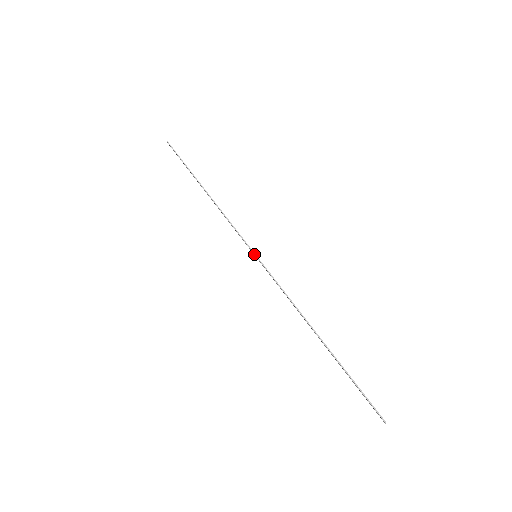
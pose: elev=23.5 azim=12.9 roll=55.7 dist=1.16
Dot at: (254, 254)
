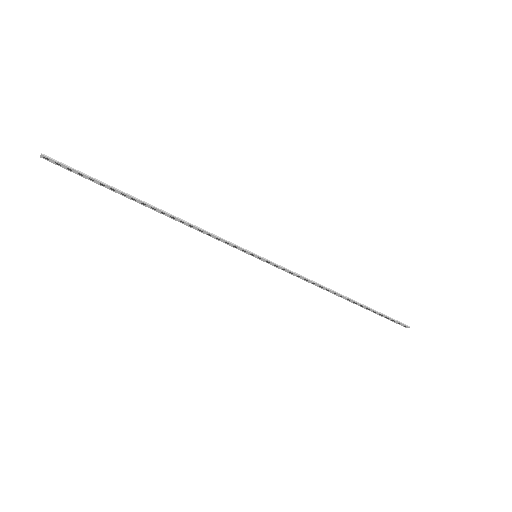
Dot at: (256, 255)
